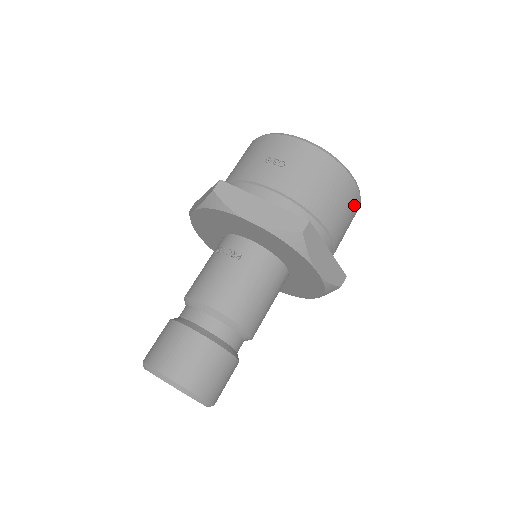
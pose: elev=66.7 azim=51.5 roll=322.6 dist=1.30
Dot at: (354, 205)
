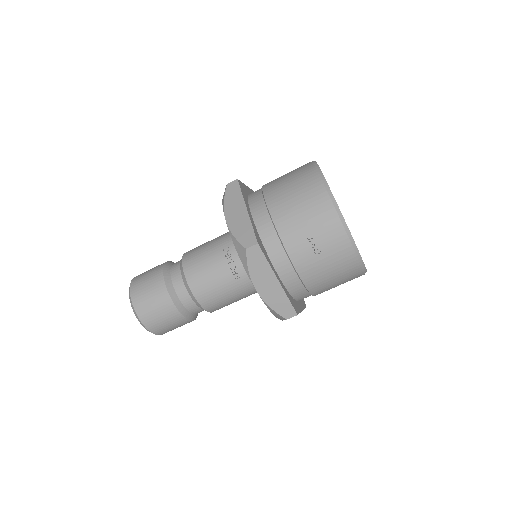
Dot at: occluded
